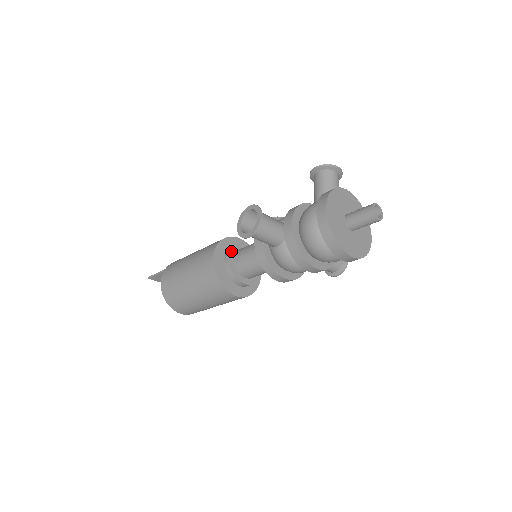
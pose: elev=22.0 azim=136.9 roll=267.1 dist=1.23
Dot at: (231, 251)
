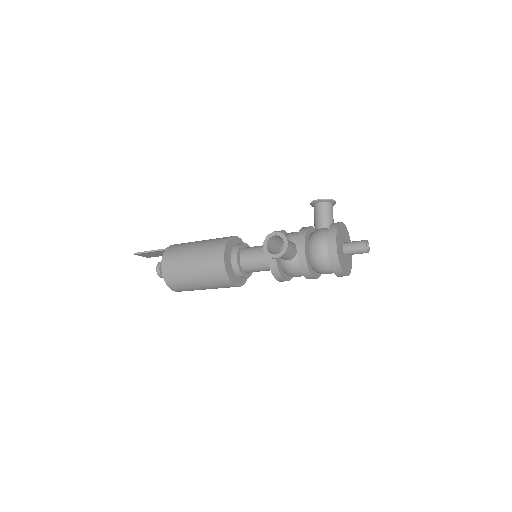
Dot at: (238, 252)
